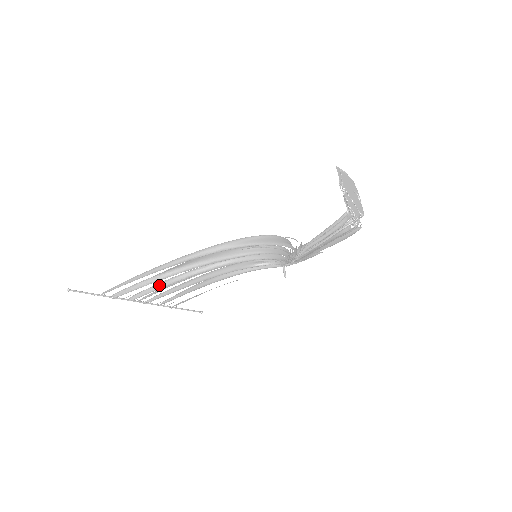
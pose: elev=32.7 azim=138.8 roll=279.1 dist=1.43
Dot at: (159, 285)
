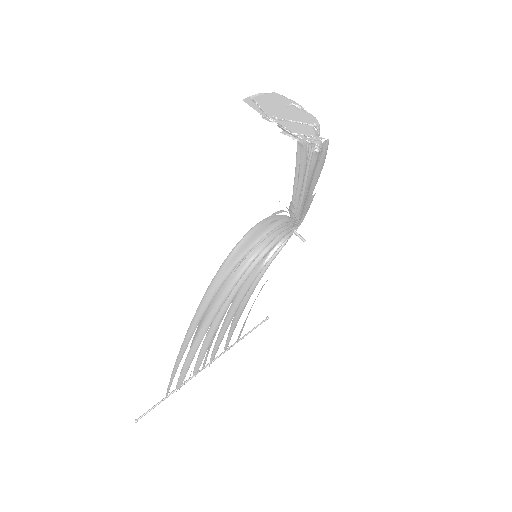
Dot at: (202, 350)
